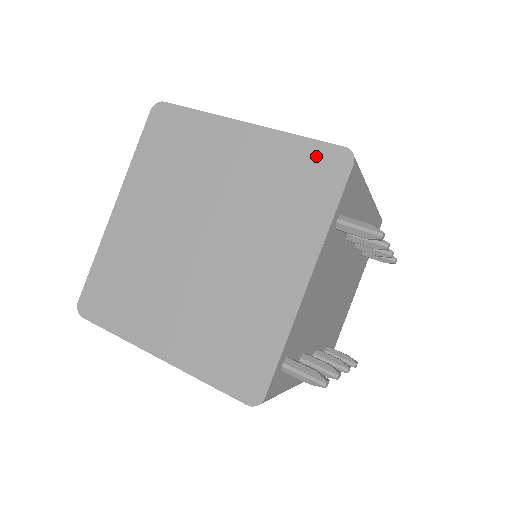
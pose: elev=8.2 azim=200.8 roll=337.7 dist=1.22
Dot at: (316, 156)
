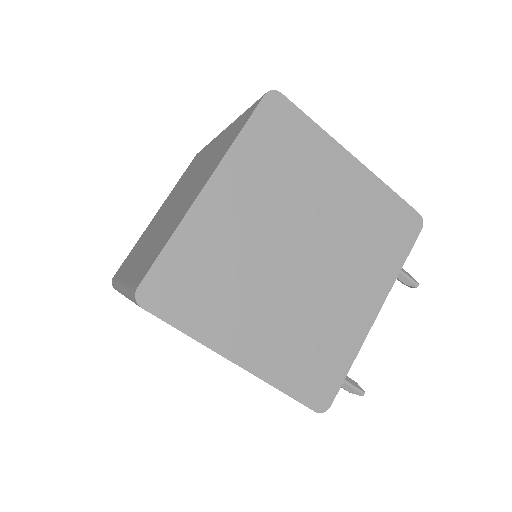
Dot at: (400, 212)
